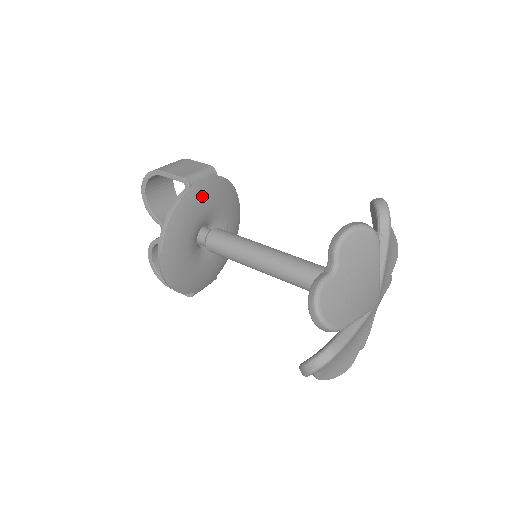
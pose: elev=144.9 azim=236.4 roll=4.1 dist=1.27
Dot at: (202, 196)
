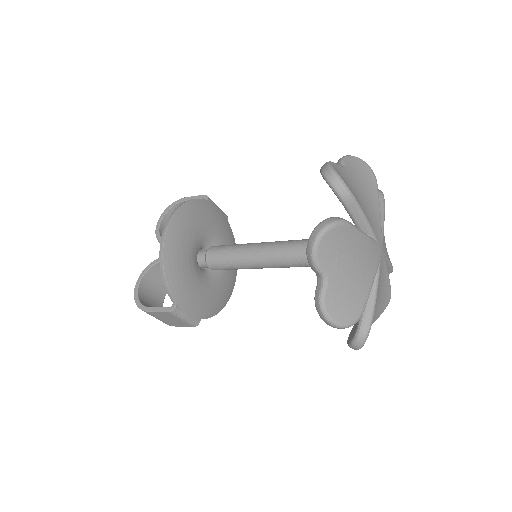
Dot at: (215, 216)
